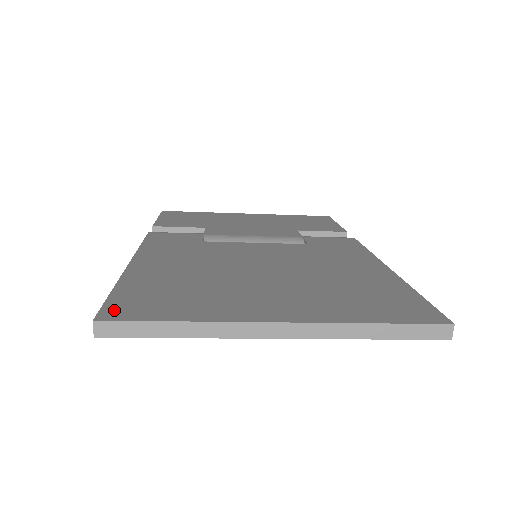
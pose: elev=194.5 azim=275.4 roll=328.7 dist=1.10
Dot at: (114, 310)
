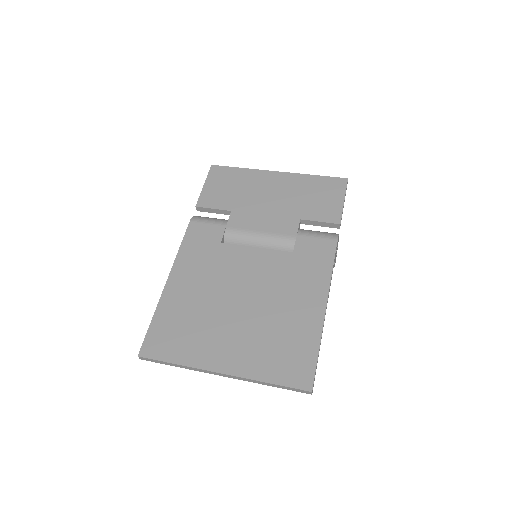
Dot at: (148, 347)
